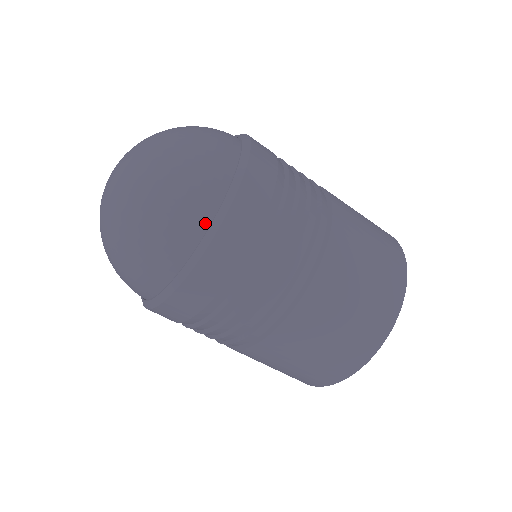
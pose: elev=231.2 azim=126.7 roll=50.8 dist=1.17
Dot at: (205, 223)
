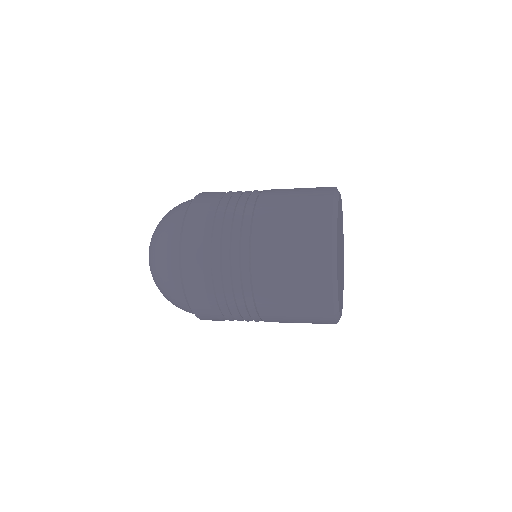
Dot at: occluded
